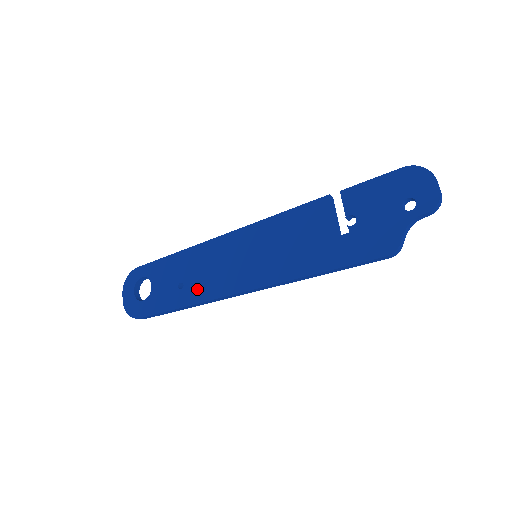
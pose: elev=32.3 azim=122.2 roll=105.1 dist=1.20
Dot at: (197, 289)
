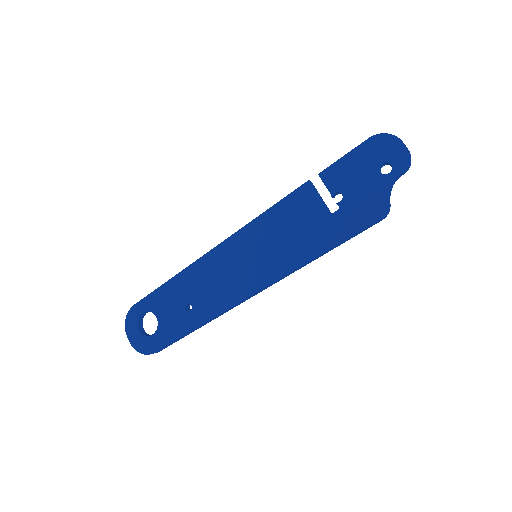
Dot at: (207, 305)
